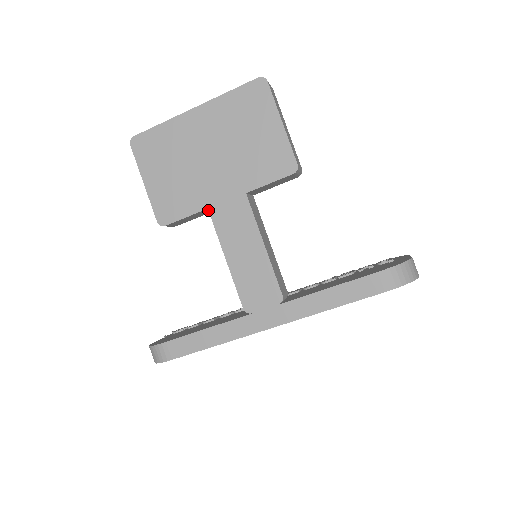
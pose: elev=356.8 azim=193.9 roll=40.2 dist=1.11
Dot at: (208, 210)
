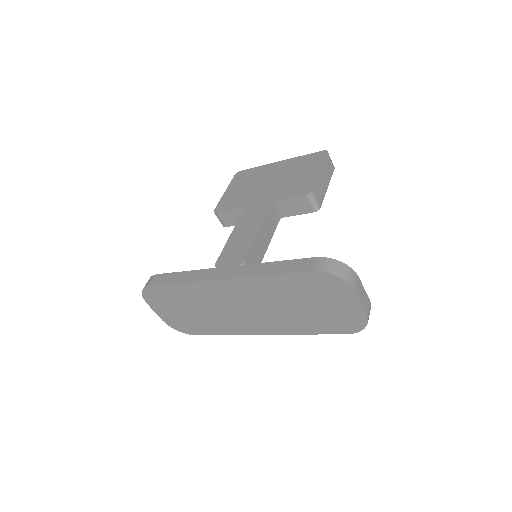
Dot at: (244, 208)
